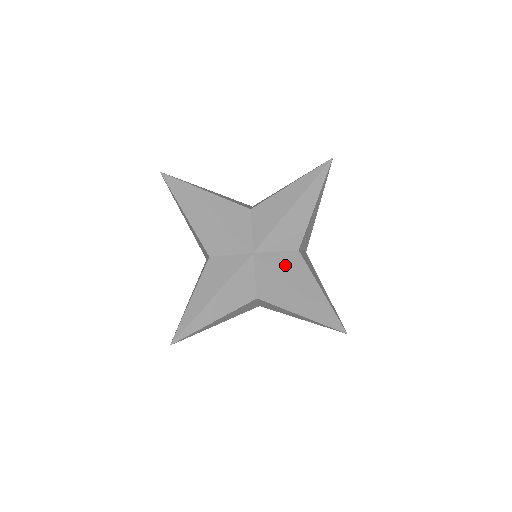
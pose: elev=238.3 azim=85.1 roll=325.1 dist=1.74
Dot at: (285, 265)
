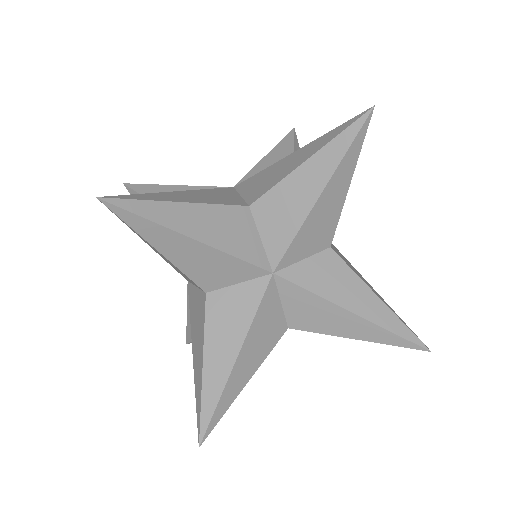
Dot at: occluded
